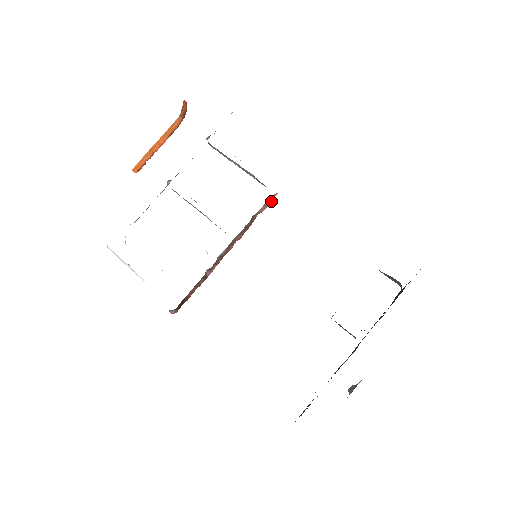
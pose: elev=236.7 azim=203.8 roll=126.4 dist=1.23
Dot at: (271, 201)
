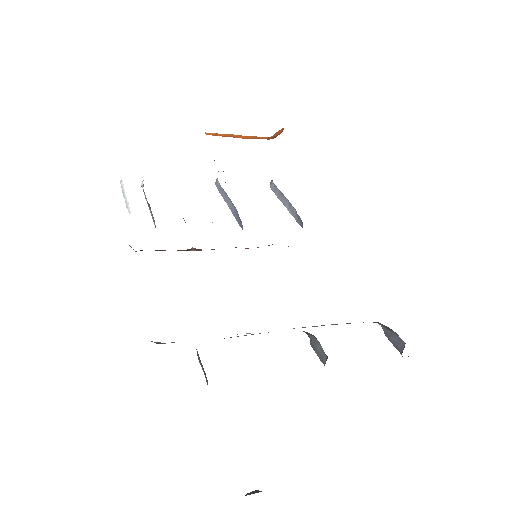
Dot at: occluded
